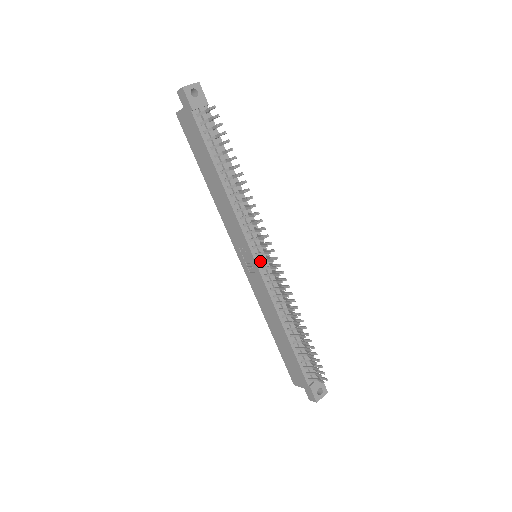
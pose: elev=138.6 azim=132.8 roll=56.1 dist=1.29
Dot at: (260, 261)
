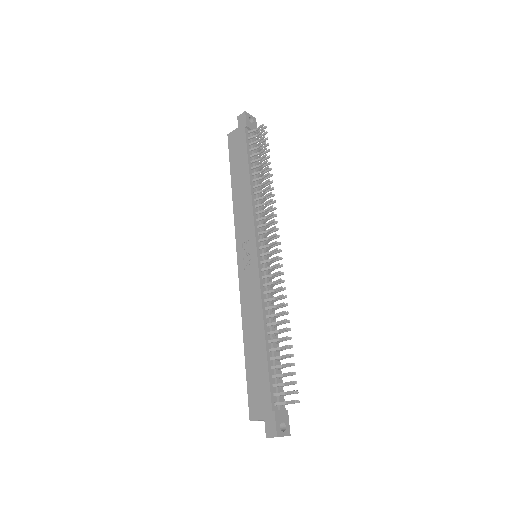
Dot at: (261, 254)
